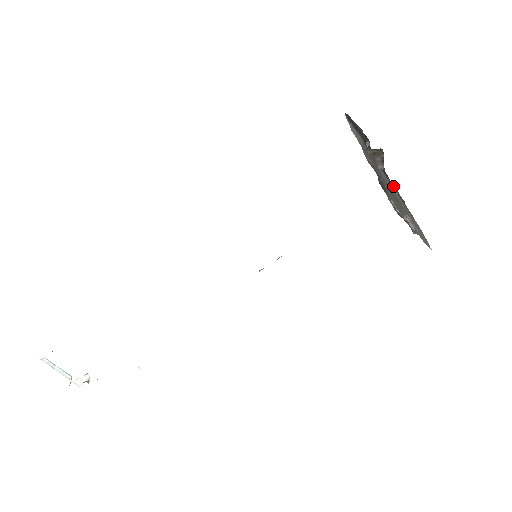
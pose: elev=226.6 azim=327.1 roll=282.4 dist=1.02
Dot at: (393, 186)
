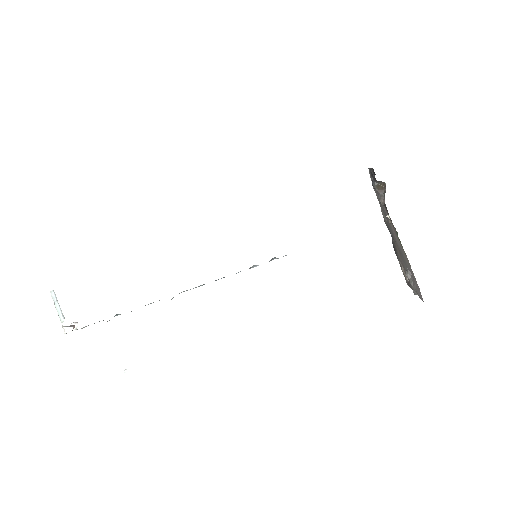
Dot at: occluded
